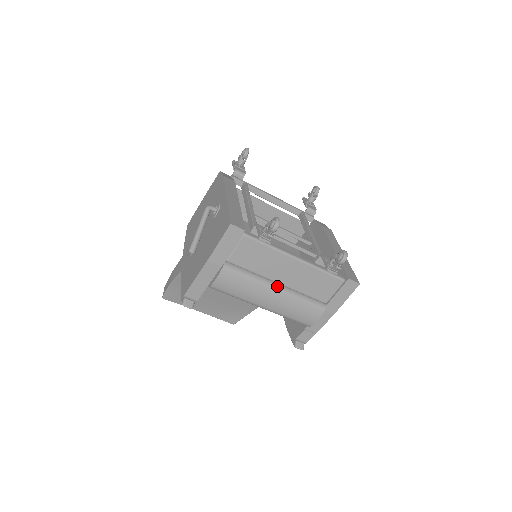
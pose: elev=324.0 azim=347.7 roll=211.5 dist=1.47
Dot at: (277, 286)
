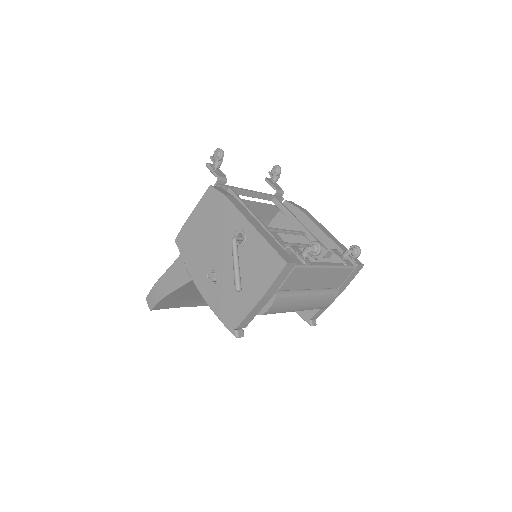
Dot at: (310, 292)
